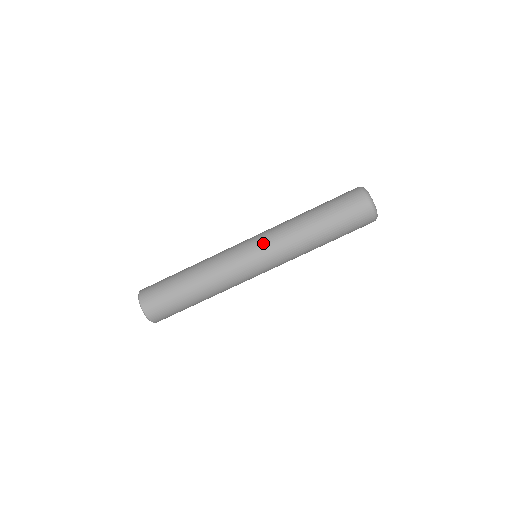
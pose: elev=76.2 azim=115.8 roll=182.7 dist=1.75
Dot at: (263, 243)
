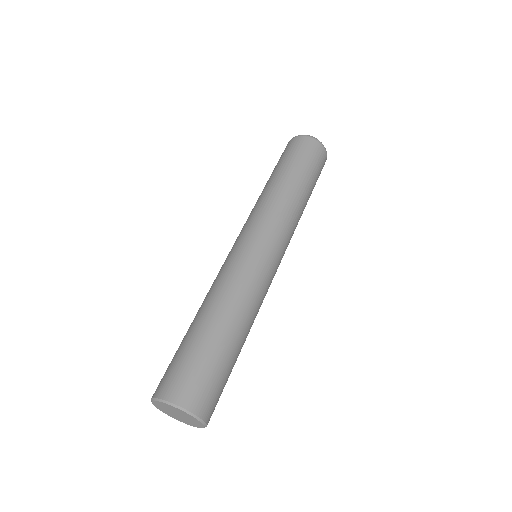
Dot at: occluded
